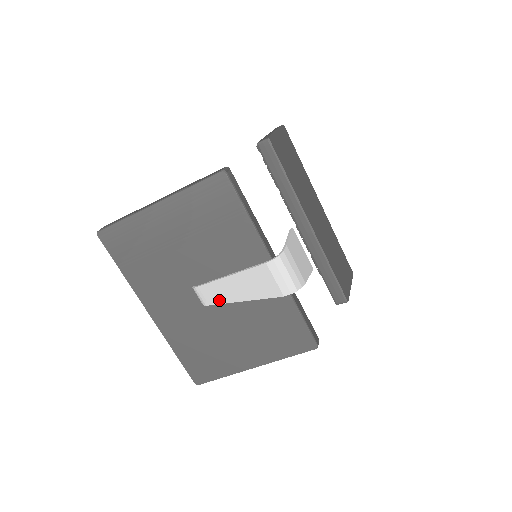
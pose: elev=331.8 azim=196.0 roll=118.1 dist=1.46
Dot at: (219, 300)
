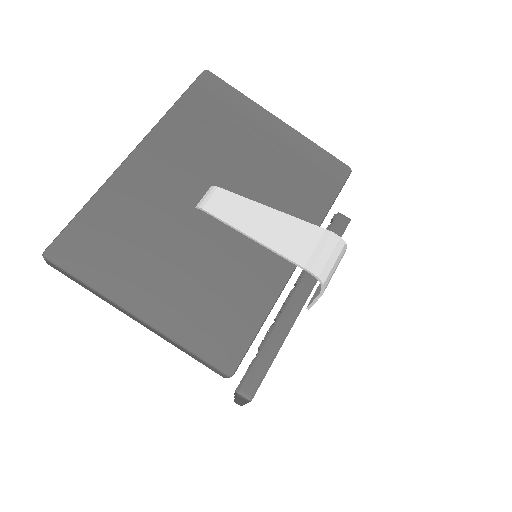
Dot at: (228, 217)
